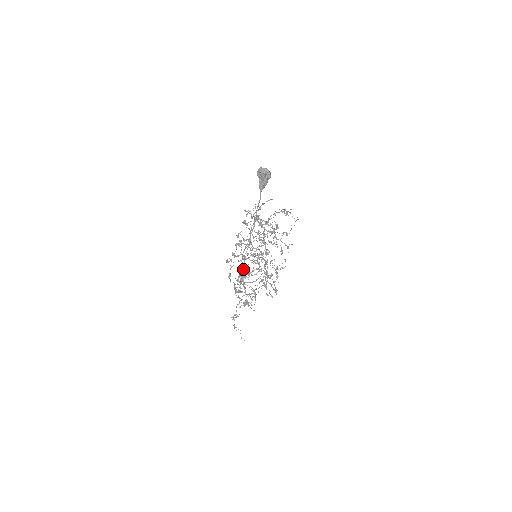
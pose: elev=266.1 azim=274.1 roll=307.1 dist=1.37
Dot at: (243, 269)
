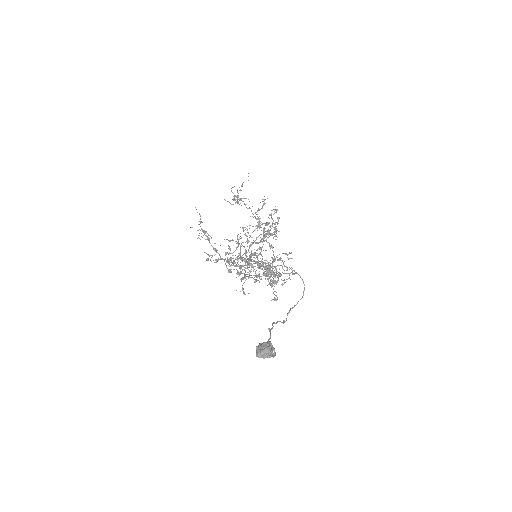
Dot at: occluded
